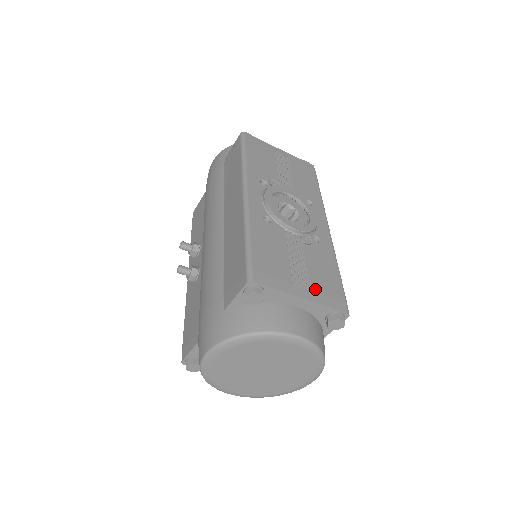
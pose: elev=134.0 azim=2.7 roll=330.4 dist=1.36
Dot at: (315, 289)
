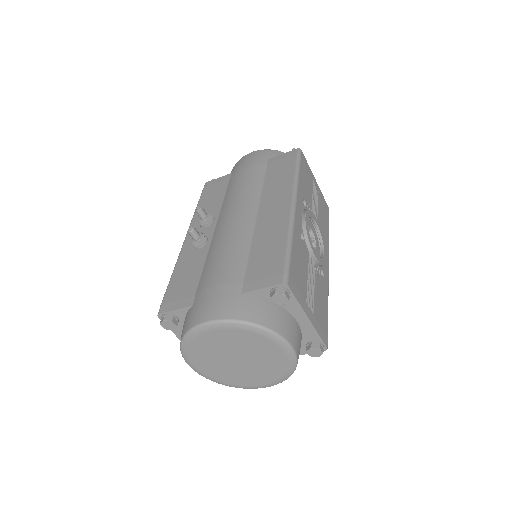
Dot at: (316, 315)
